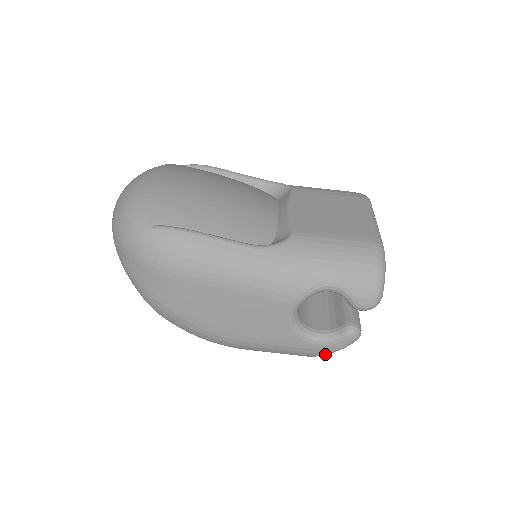
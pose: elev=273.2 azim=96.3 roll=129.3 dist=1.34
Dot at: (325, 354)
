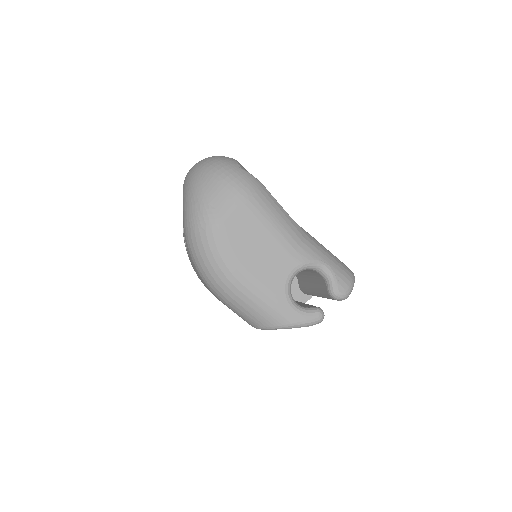
Dot at: (292, 325)
